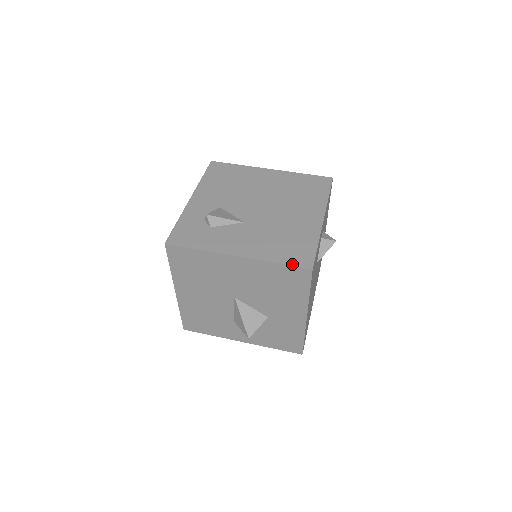
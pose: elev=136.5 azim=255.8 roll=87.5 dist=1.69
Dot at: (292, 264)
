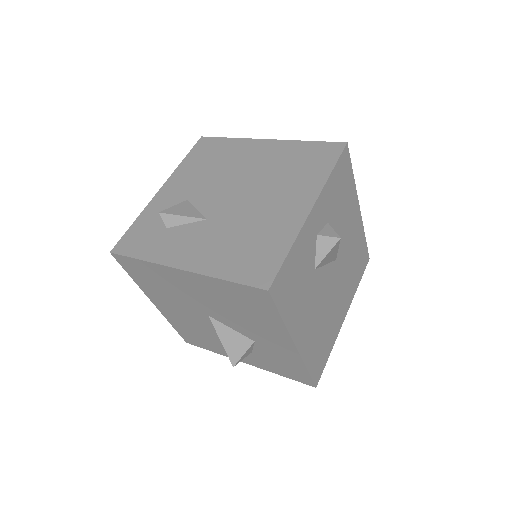
Dot at: (243, 281)
